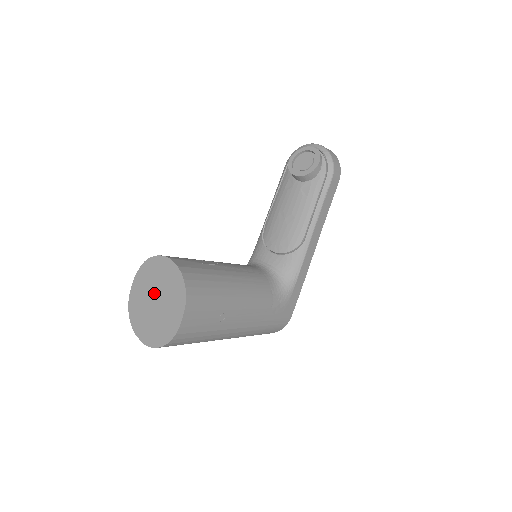
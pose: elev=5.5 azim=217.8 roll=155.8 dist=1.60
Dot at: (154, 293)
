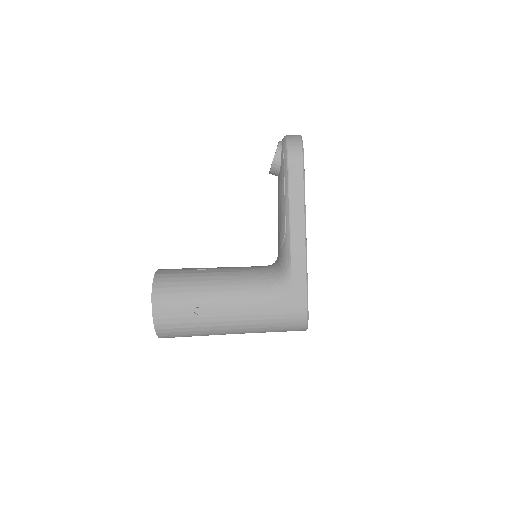
Dot at: occluded
